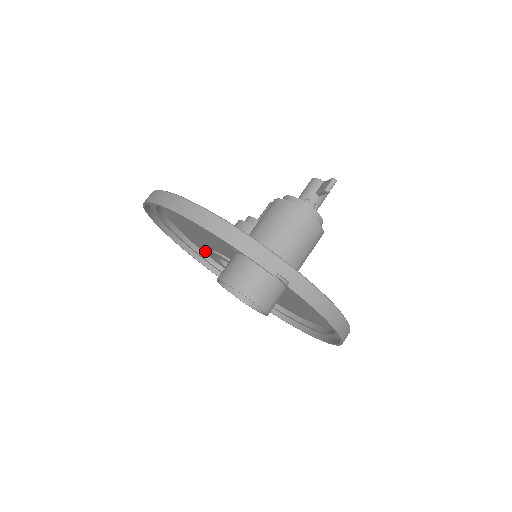
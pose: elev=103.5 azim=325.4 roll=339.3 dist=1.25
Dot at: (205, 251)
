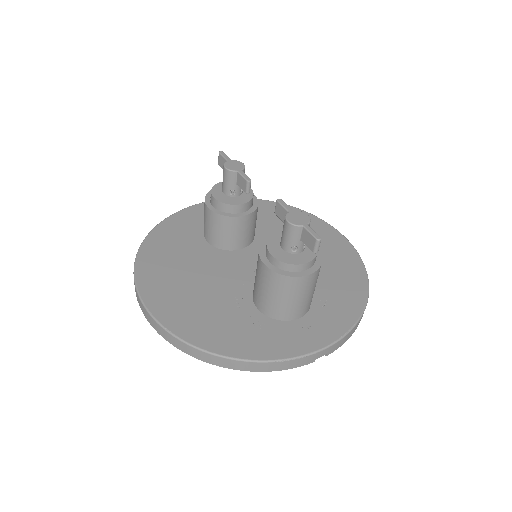
Dot at: (187, 224)
